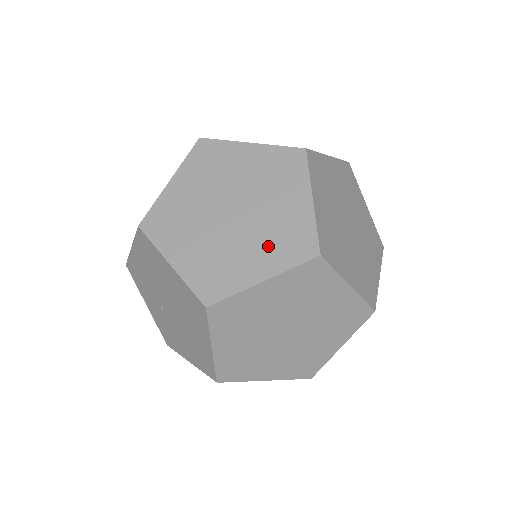
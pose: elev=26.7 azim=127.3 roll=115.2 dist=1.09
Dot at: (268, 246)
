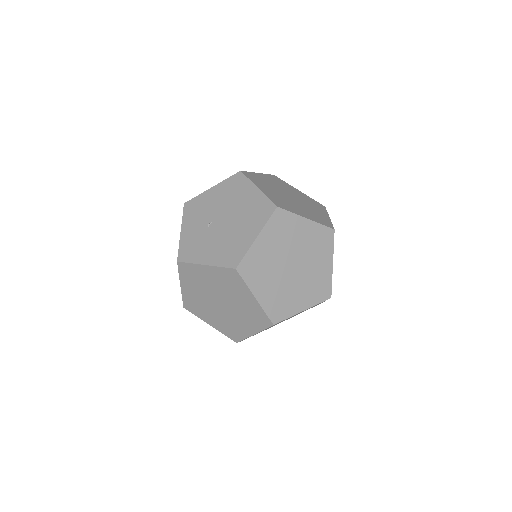
Dot at: (309, 213)
